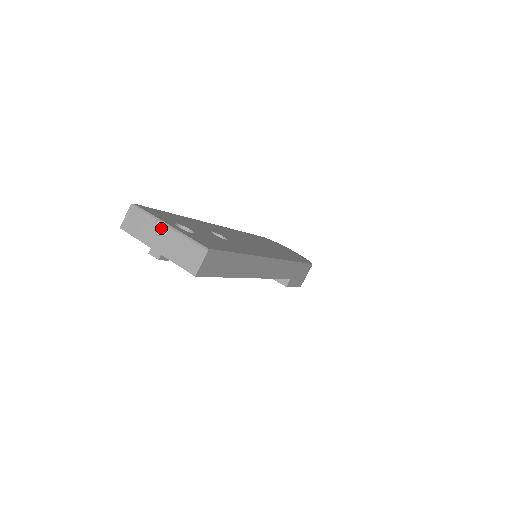
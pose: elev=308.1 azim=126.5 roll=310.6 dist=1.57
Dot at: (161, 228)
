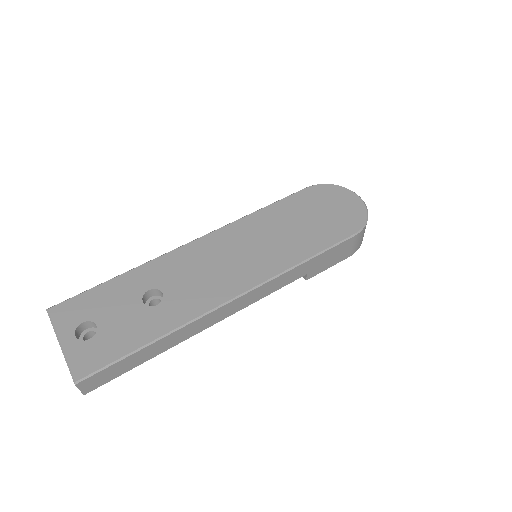
Dot at: (59, 343)
